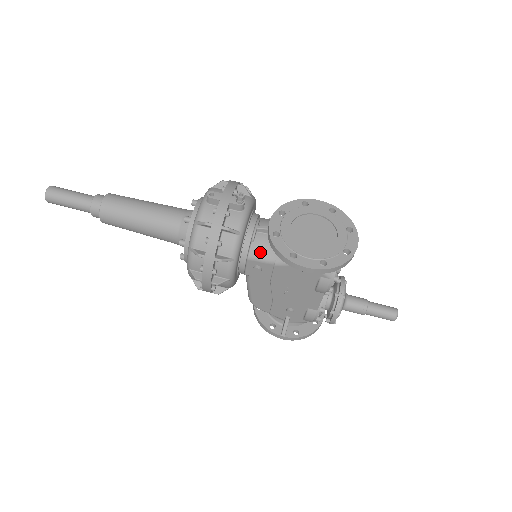
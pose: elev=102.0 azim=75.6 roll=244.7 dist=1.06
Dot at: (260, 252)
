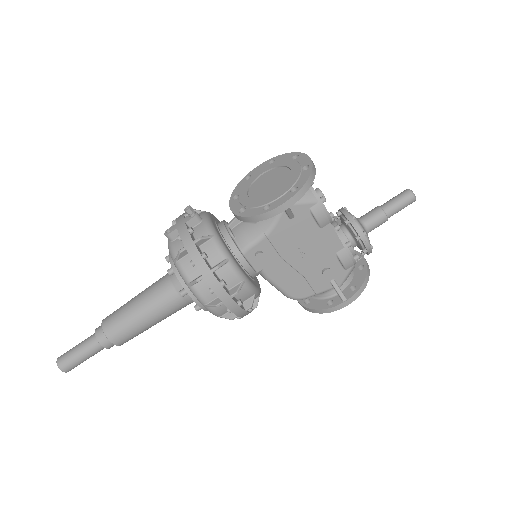
Dot at: (246, 239)
